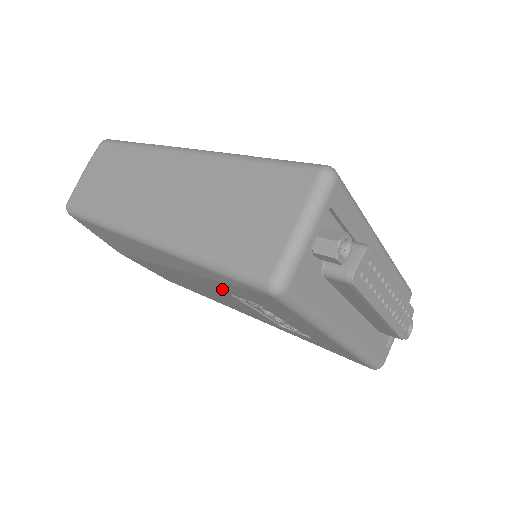
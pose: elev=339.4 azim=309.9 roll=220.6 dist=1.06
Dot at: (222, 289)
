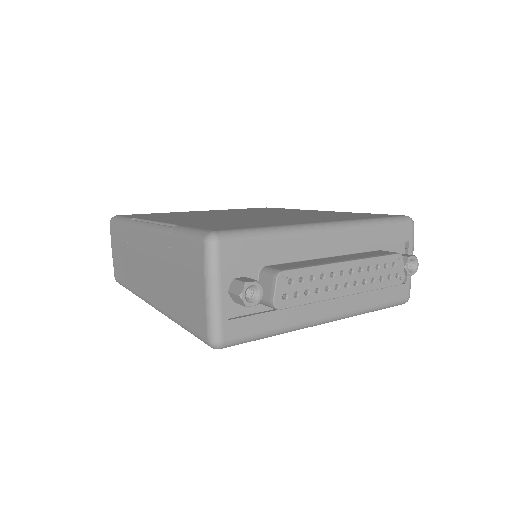
Dot at: occluded
